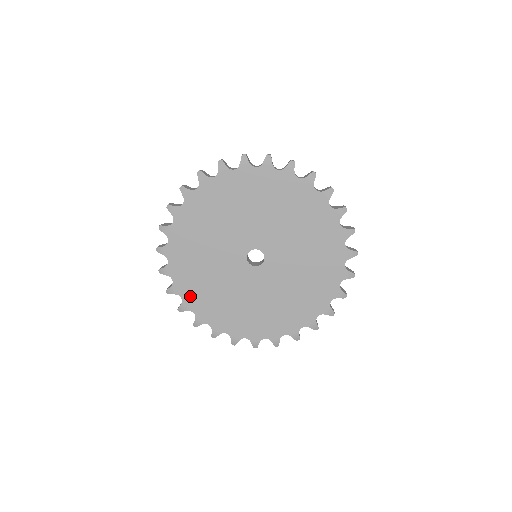
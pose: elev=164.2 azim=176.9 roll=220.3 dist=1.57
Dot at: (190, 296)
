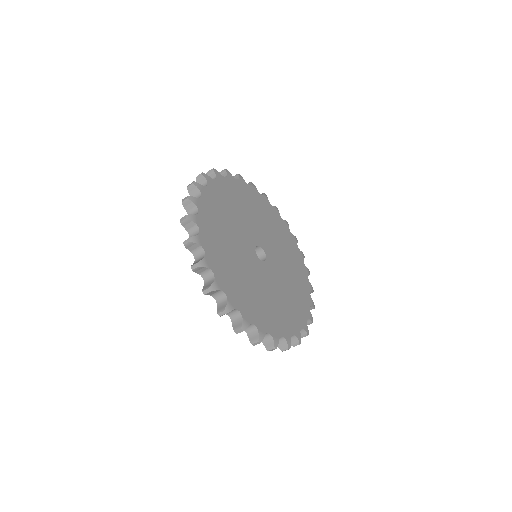
Dot at: (244, 307)
